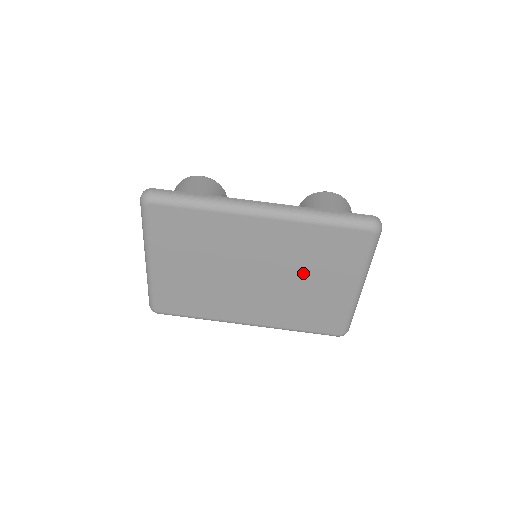
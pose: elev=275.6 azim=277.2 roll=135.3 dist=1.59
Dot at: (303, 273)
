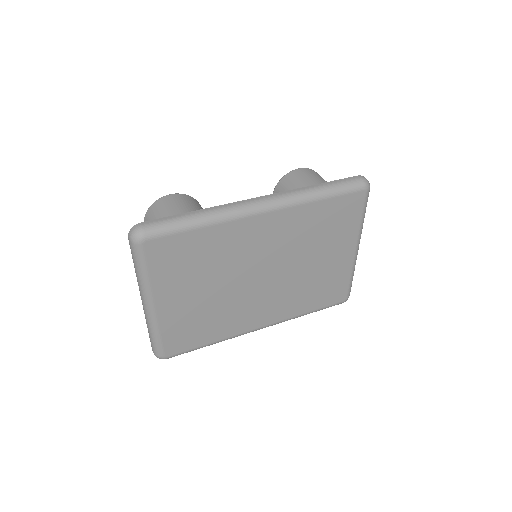
Dot at: (308, 254)
